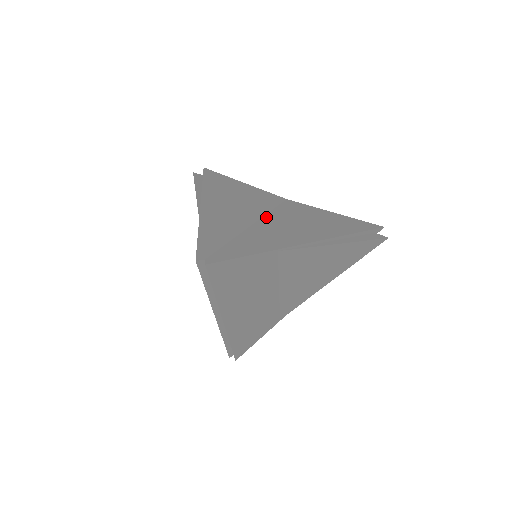
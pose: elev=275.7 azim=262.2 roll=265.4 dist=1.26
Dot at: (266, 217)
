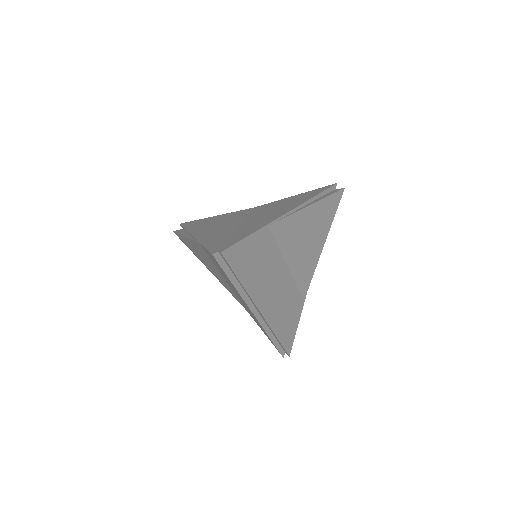
Dot at: (246, 219)
